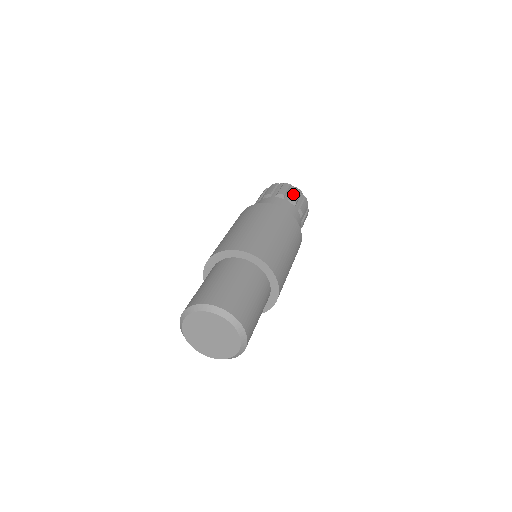
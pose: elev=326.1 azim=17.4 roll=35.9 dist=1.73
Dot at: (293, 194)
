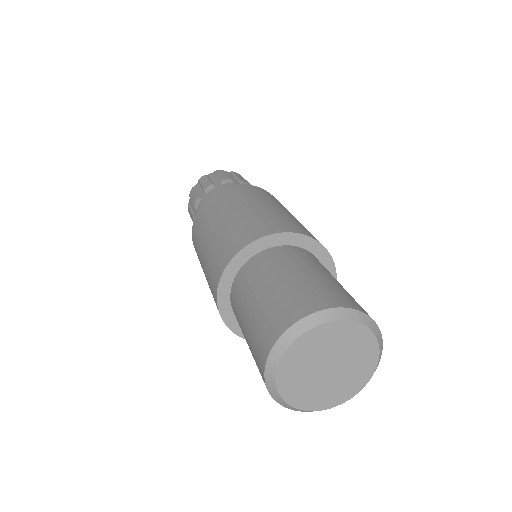
Dot at: (237, 176)
